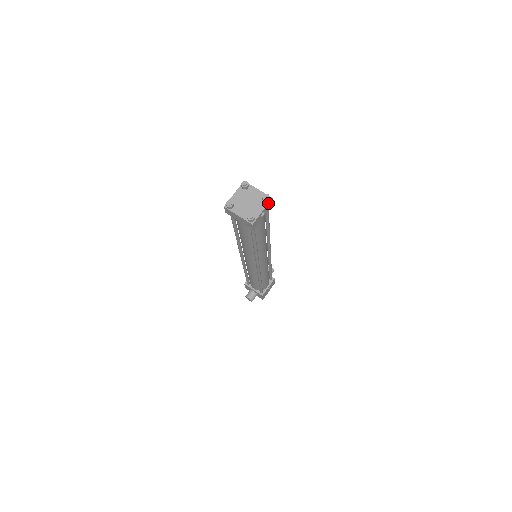
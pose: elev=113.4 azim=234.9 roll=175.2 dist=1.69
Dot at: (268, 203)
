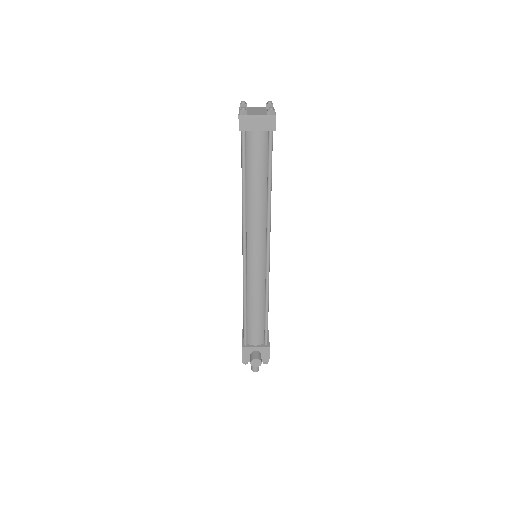
Dot at: occluded
